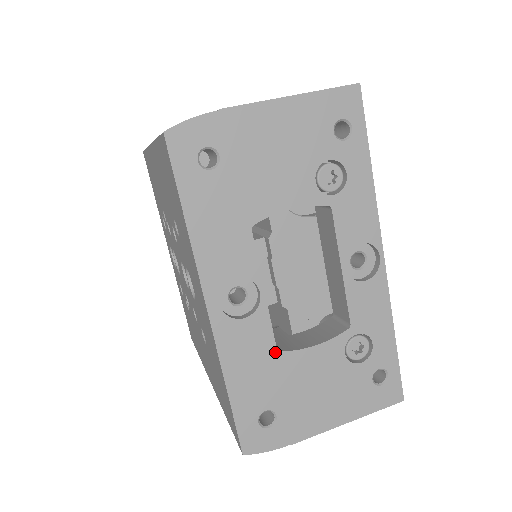
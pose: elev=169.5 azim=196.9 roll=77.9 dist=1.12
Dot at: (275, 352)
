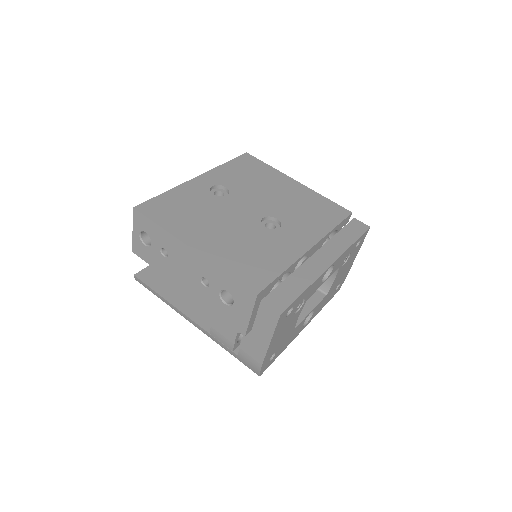
Dot at: (326, 296)
